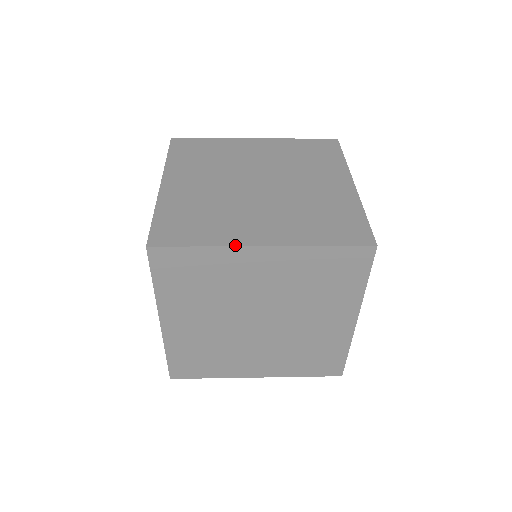
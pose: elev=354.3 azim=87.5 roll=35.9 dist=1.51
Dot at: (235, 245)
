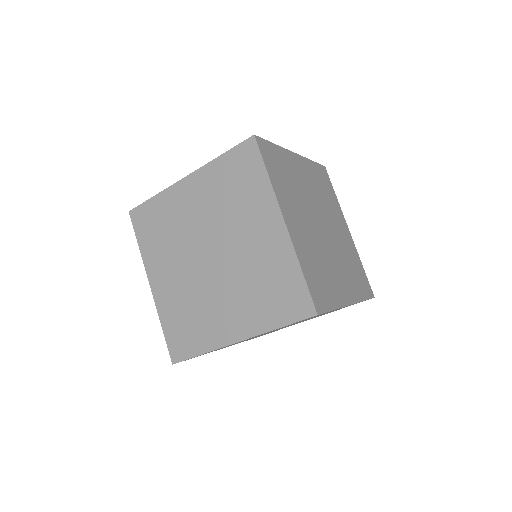
Dot at: (172, 185)
